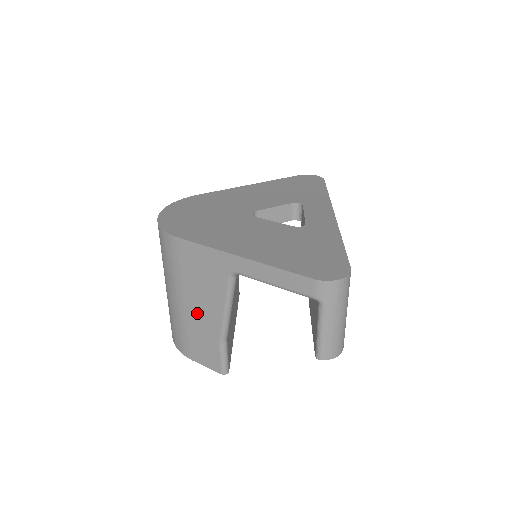
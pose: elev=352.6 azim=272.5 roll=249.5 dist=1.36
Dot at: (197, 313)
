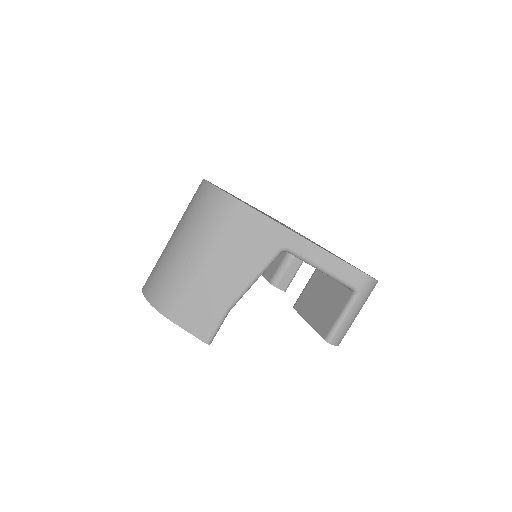
Dot at: (216, 275)
